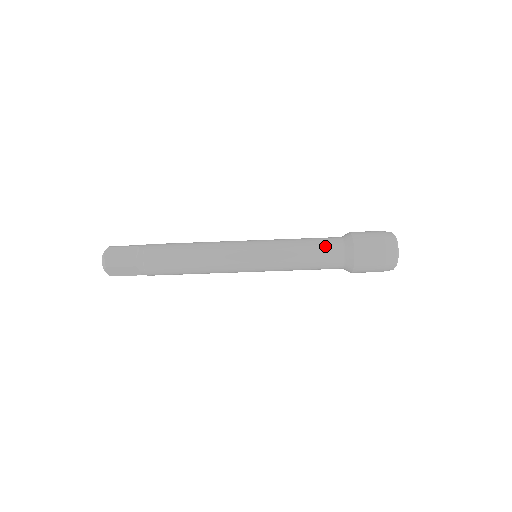
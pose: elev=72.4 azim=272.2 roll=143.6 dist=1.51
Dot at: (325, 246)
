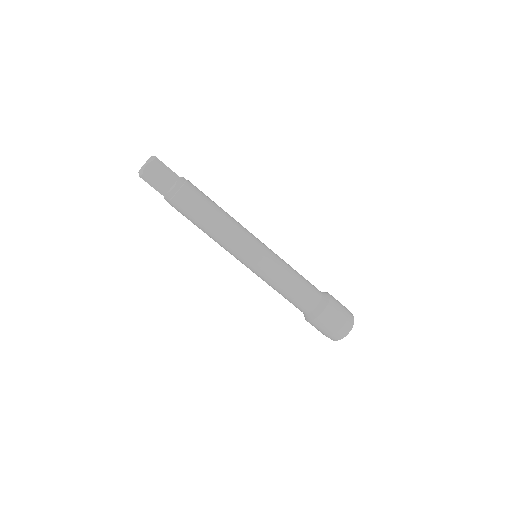
Dot at: occluded
